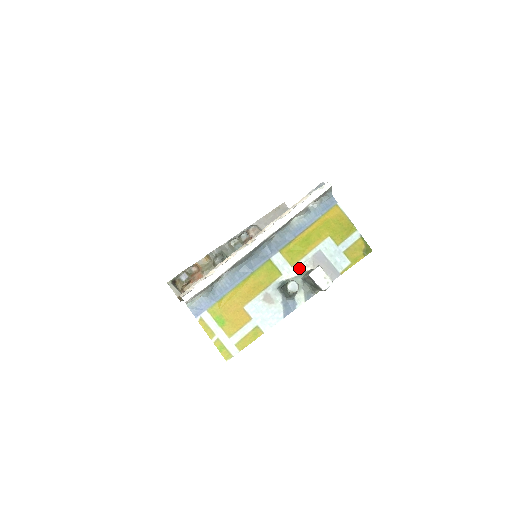
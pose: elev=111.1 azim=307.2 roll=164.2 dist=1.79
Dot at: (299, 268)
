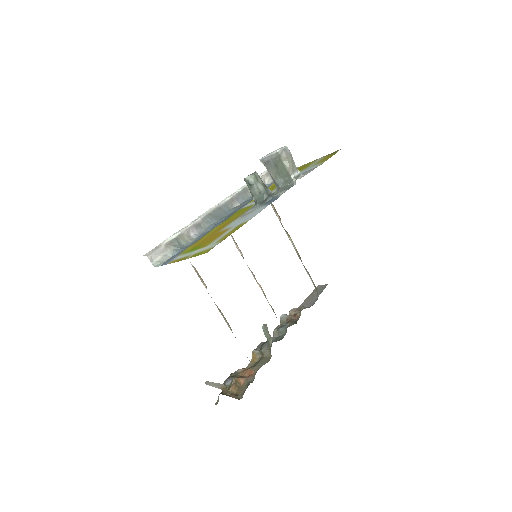
Dot at: occluded
